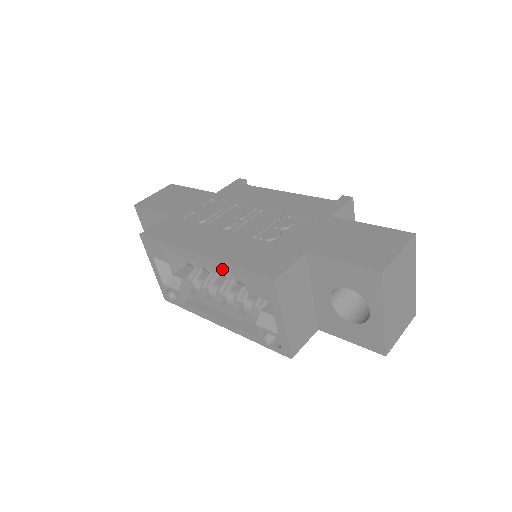
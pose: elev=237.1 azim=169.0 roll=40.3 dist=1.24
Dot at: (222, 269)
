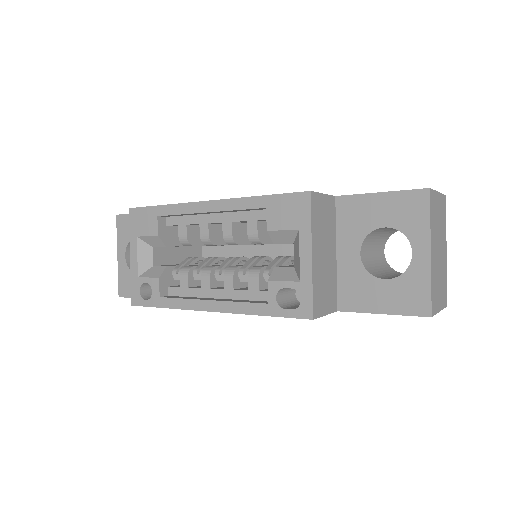
Dot at: (237, 208)
